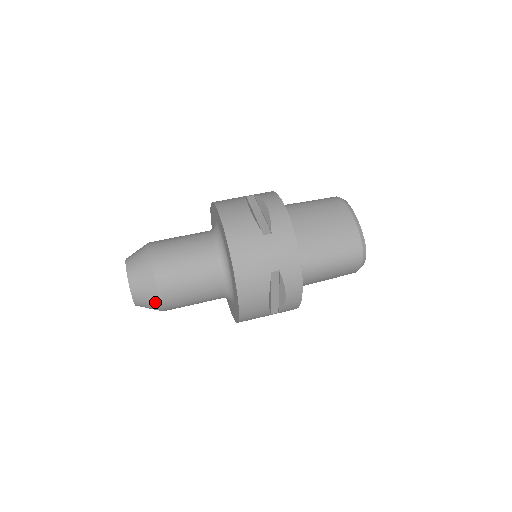
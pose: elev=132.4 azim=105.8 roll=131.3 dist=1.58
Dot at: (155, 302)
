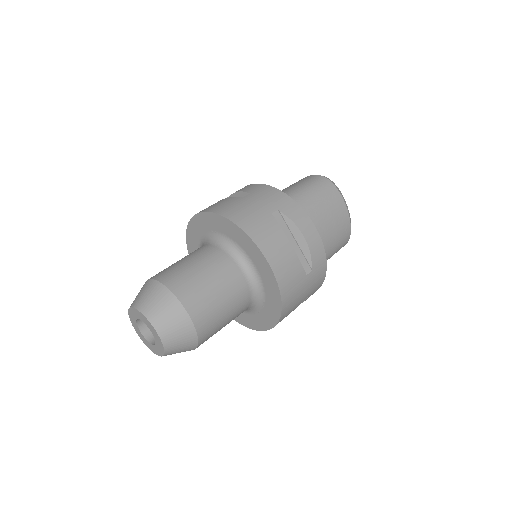
Dot at: occluded
